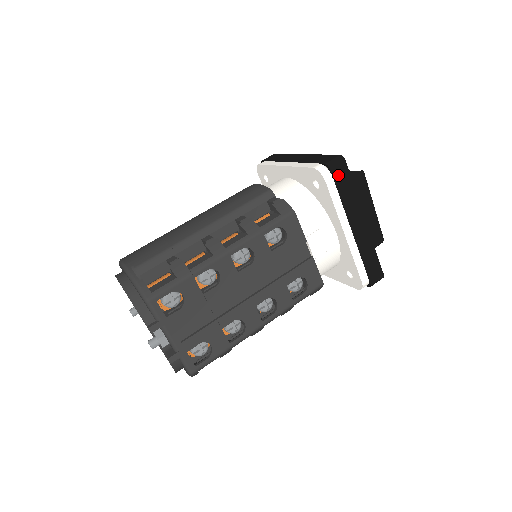
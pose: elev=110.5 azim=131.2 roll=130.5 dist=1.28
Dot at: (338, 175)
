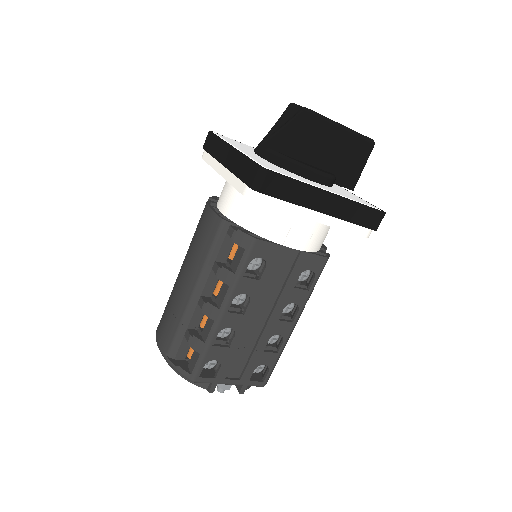
Dot at: (271, 188)
